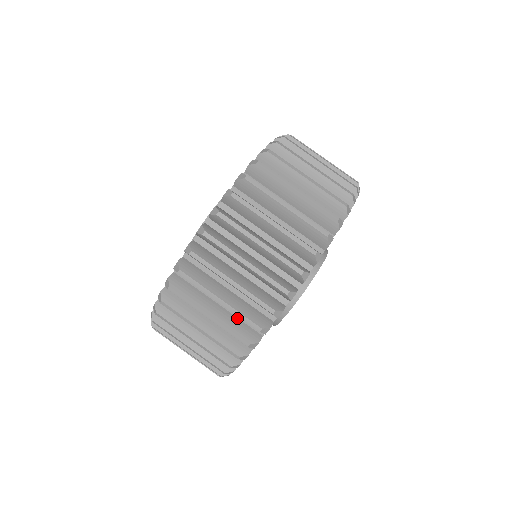
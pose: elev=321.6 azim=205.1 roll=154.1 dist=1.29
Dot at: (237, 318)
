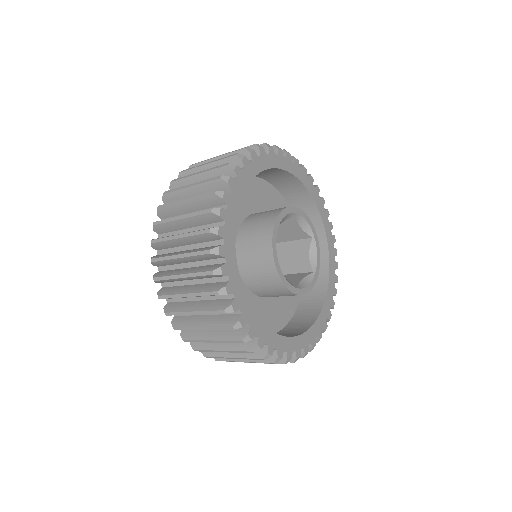
Dot at: (204, 266)
